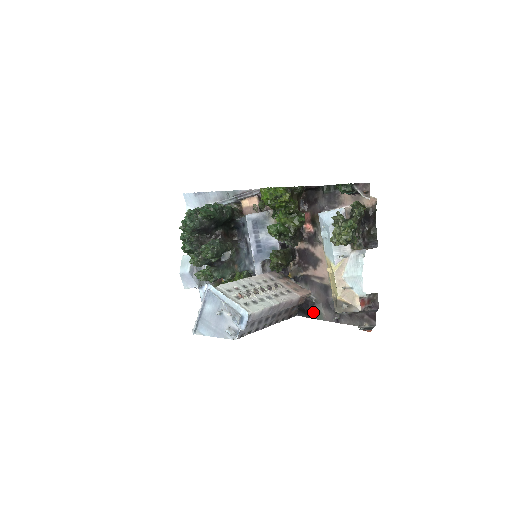
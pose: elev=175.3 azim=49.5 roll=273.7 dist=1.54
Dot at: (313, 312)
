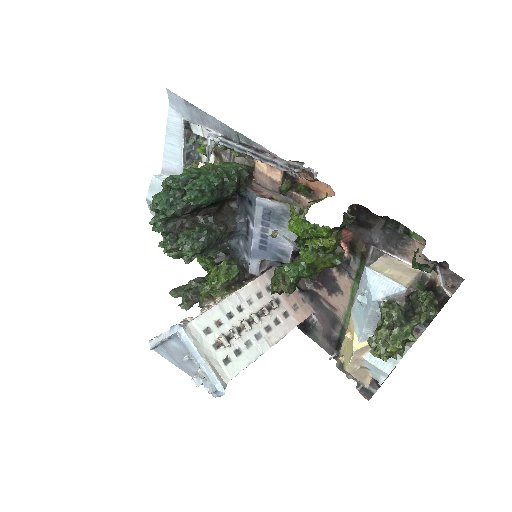
Dot at: (308, 332)
